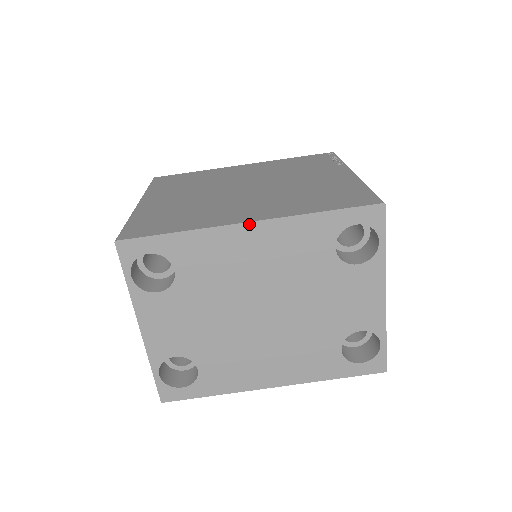
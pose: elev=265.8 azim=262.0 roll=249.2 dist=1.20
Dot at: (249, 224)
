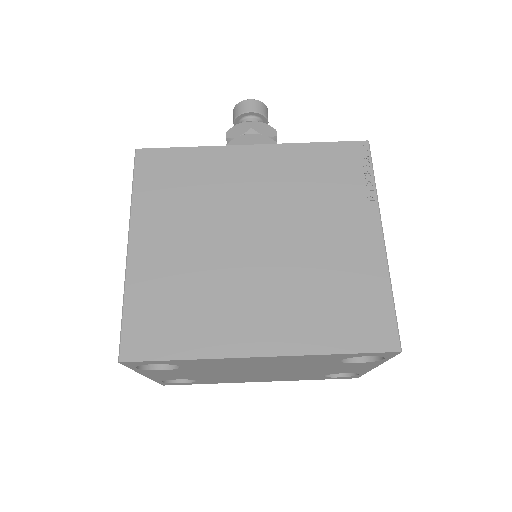
Dot at: (260, 357)
